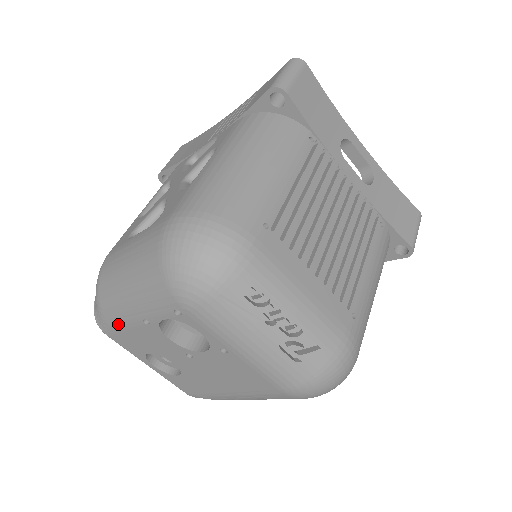
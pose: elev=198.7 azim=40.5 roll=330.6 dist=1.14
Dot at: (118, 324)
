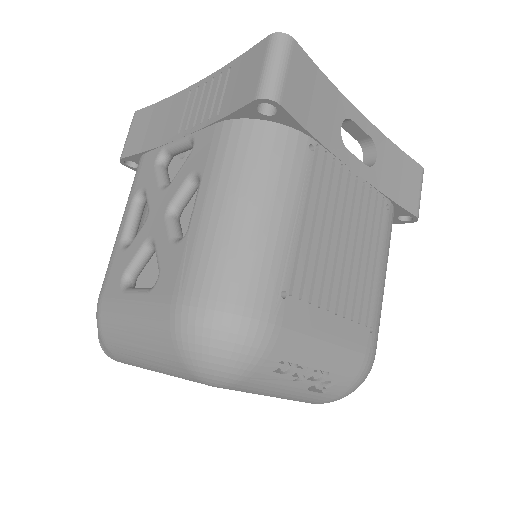
Dot at: (133, 365)
